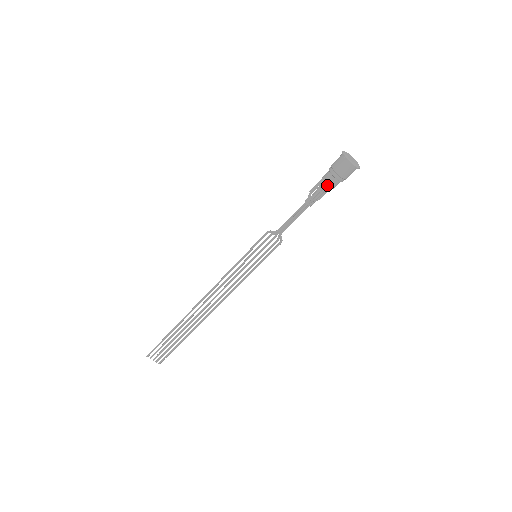
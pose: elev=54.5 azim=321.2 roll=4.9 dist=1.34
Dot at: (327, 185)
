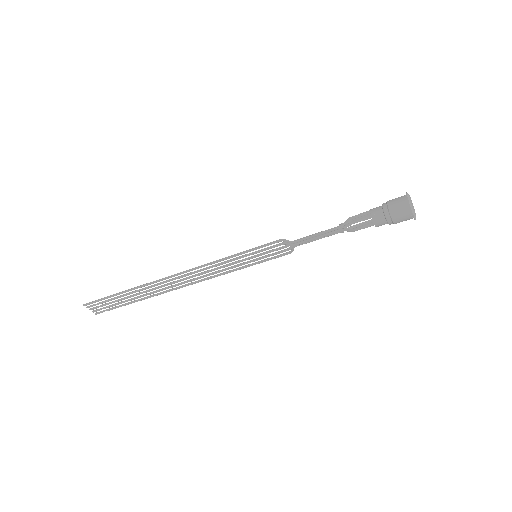
Dot at: (373, 223)
